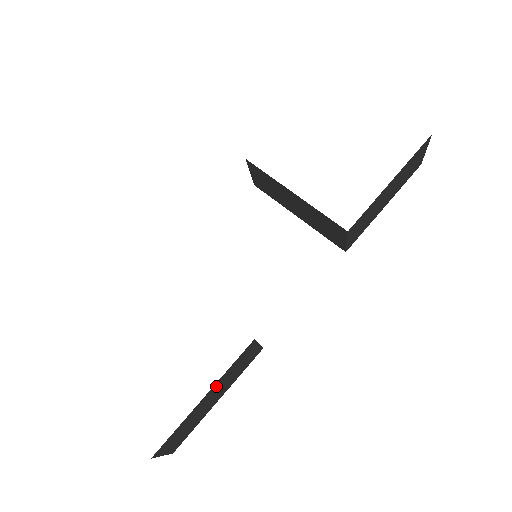
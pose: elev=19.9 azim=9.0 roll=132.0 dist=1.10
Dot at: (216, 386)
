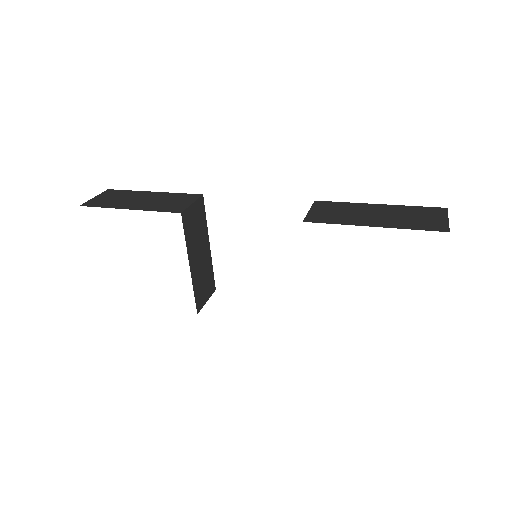
Dot at: occluded
